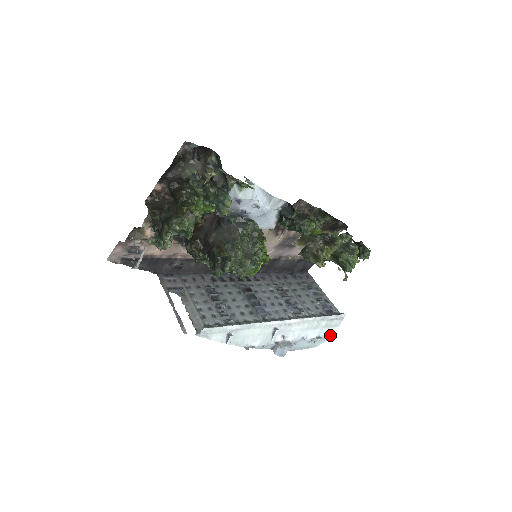
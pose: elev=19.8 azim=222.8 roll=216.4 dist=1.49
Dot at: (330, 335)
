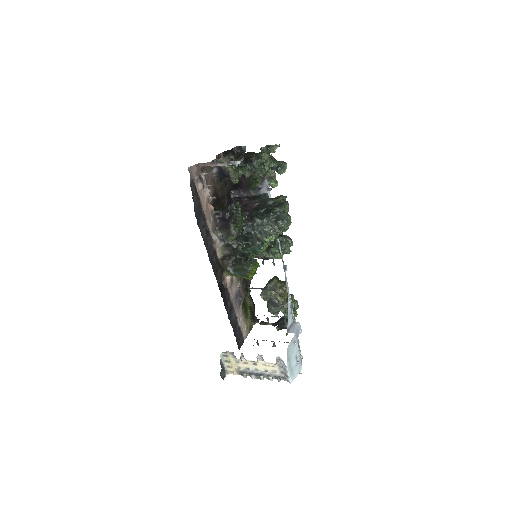
Dot at: (301, 365)
